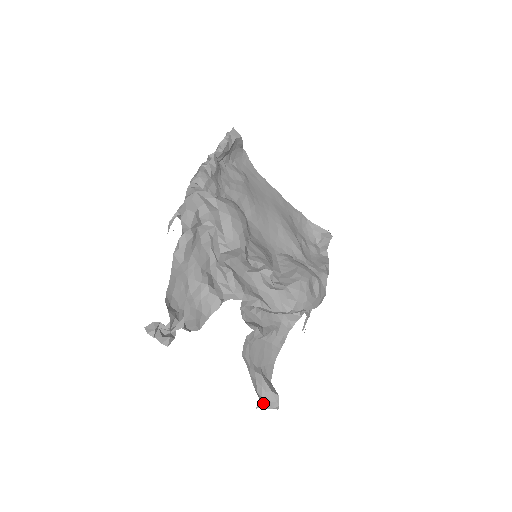
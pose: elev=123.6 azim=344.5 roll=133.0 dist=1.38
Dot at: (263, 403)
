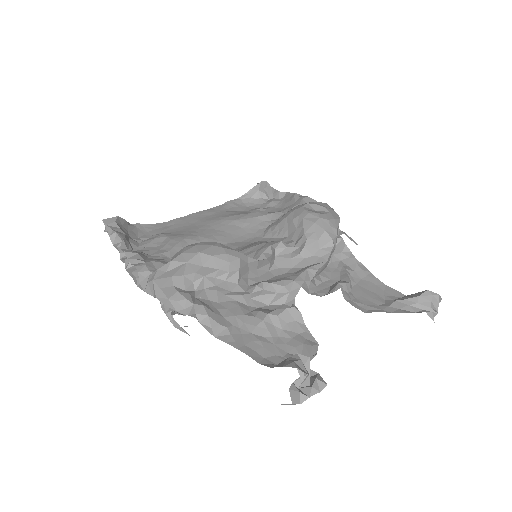
Dot at: (429, 311)
